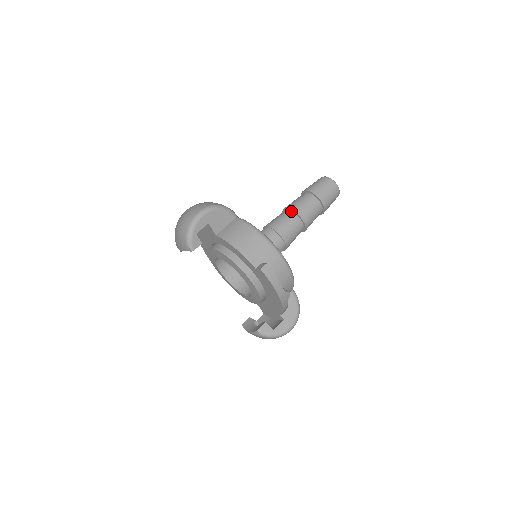
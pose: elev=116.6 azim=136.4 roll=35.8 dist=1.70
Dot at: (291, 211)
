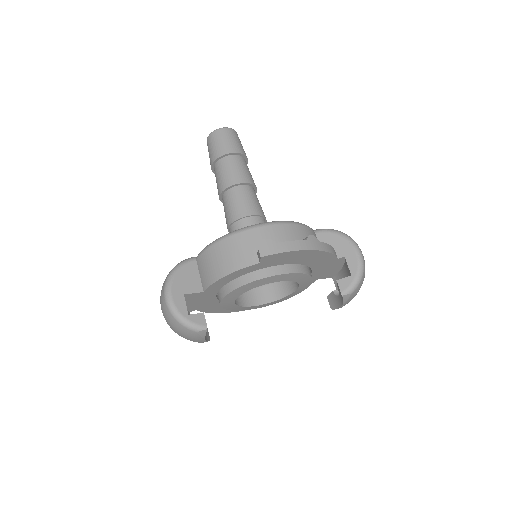
Dot at: (224, 193)
